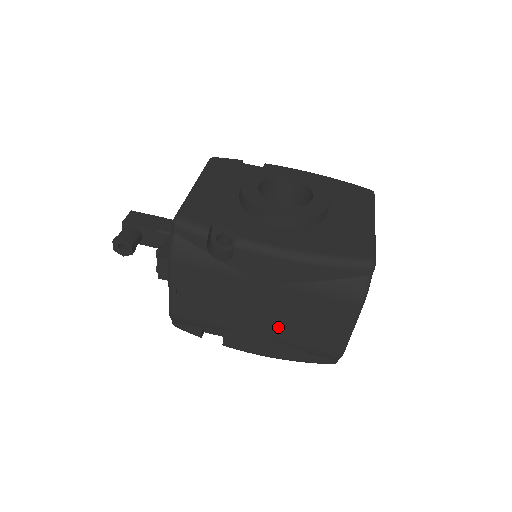
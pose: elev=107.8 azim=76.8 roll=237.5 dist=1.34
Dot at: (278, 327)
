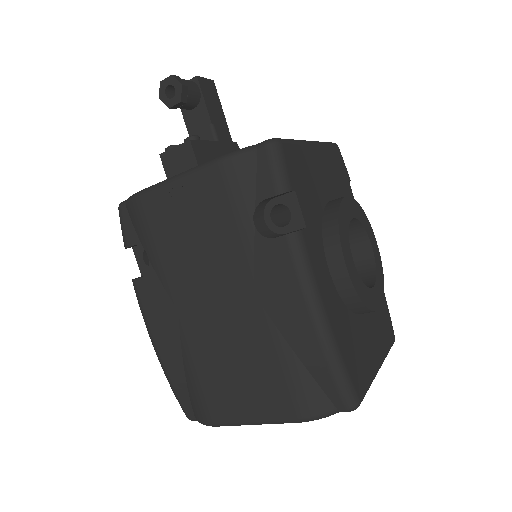
Dot at: (203, 336)
